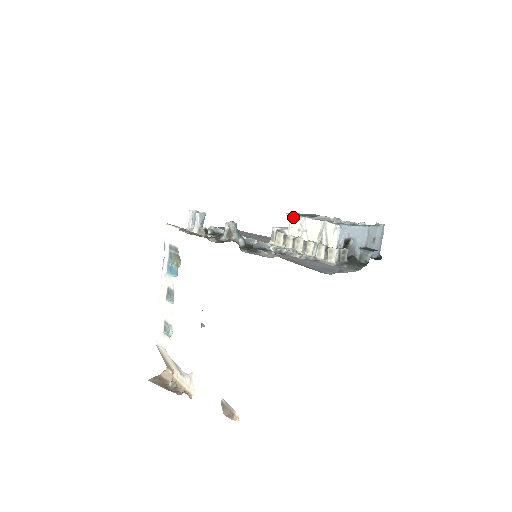
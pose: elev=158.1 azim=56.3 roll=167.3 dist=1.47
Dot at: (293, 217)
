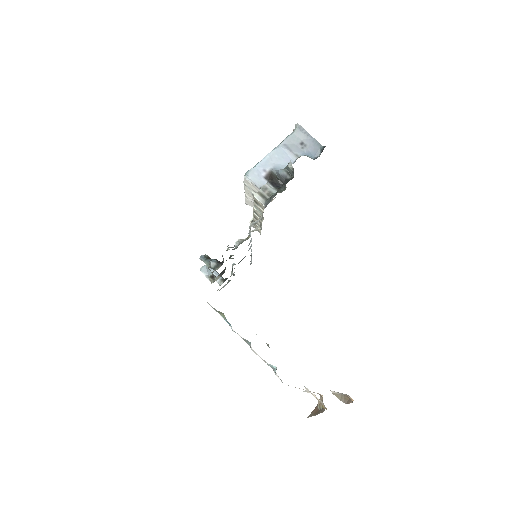
Dot at: (246, 202)
